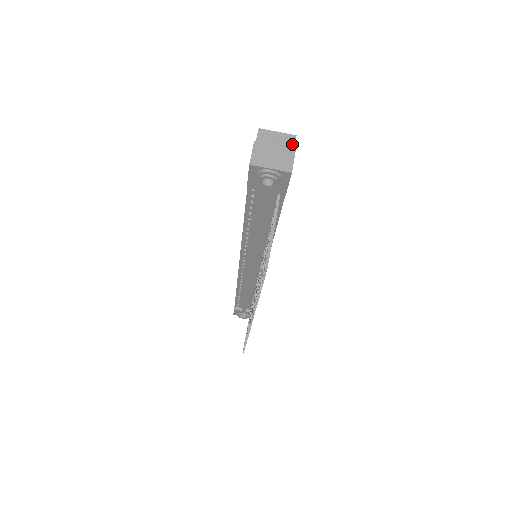
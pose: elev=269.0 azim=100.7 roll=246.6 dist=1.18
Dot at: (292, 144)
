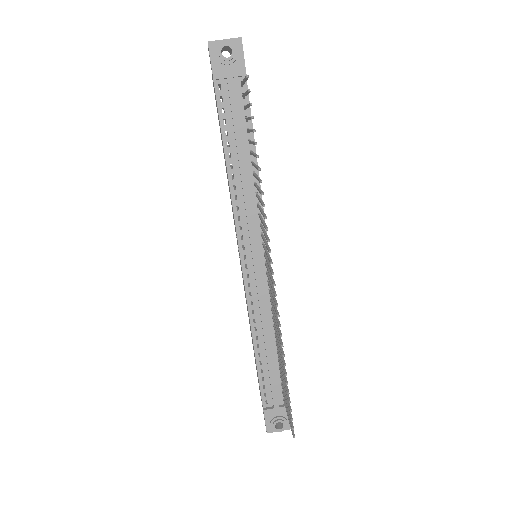
Dot at: occluded
